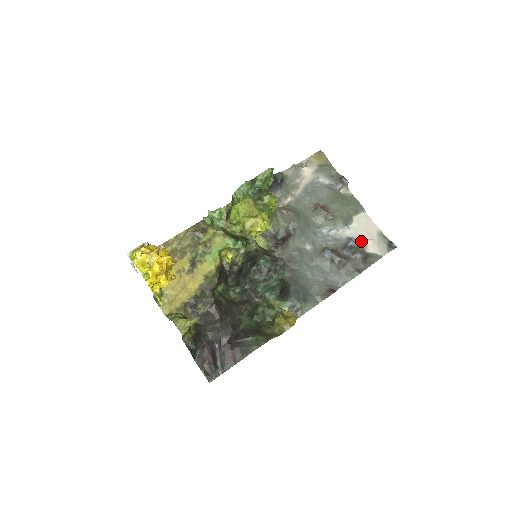
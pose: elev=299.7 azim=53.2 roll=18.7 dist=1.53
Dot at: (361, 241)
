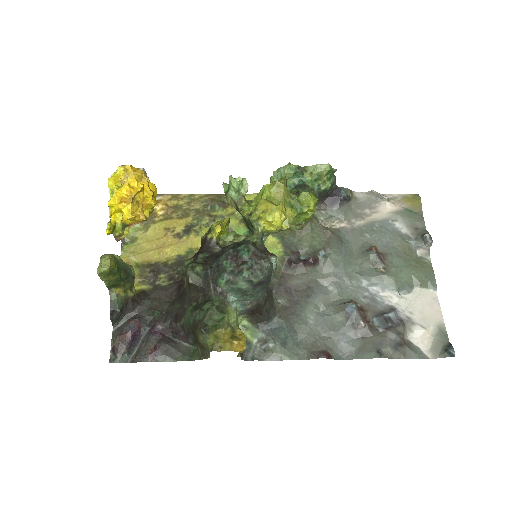
Dot at: (408, 321)
